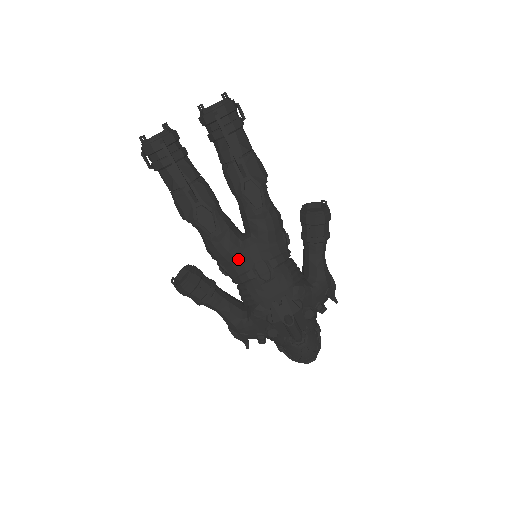
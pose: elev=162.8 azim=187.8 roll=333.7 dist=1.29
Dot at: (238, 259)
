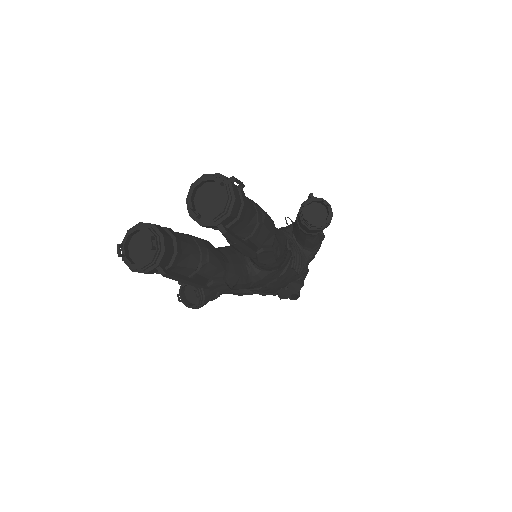
Dot at: (250, 287)
